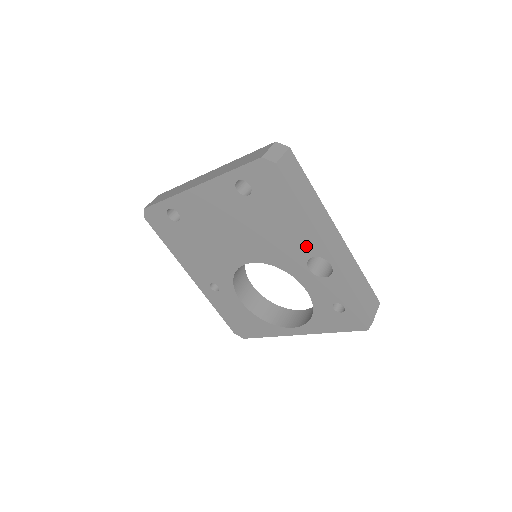
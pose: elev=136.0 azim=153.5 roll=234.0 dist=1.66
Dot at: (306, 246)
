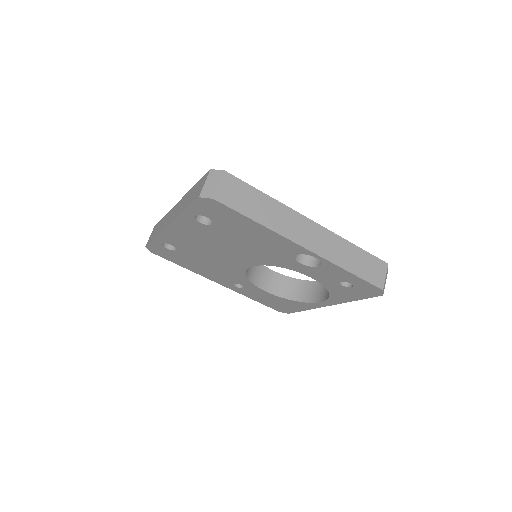
Dot at: (285, 249)
